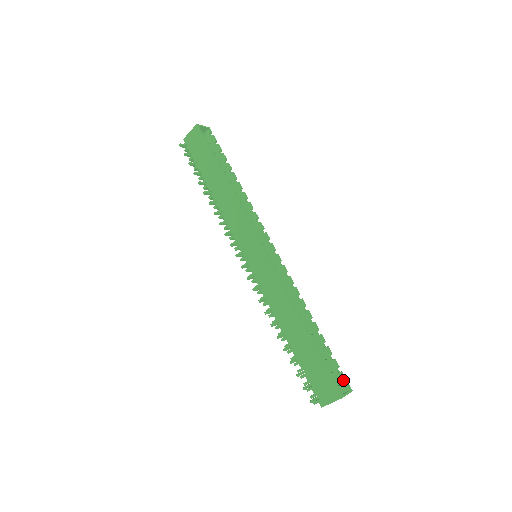
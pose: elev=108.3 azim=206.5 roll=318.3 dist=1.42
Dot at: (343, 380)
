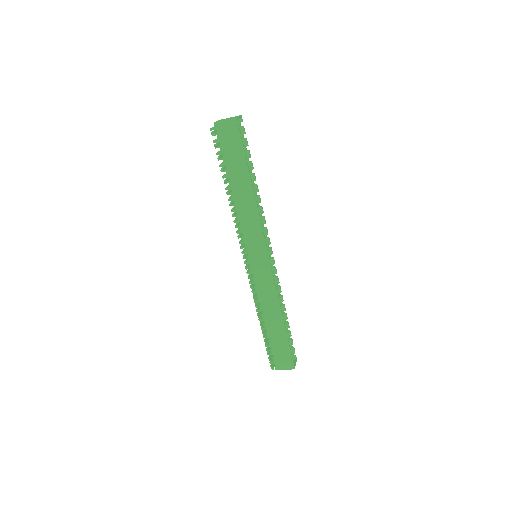
Dot at: (294, 353)
